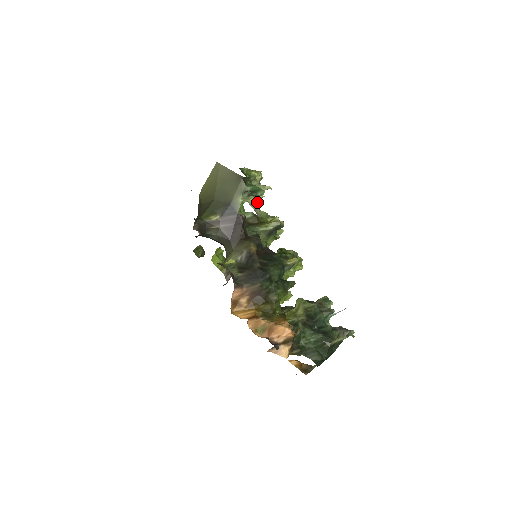
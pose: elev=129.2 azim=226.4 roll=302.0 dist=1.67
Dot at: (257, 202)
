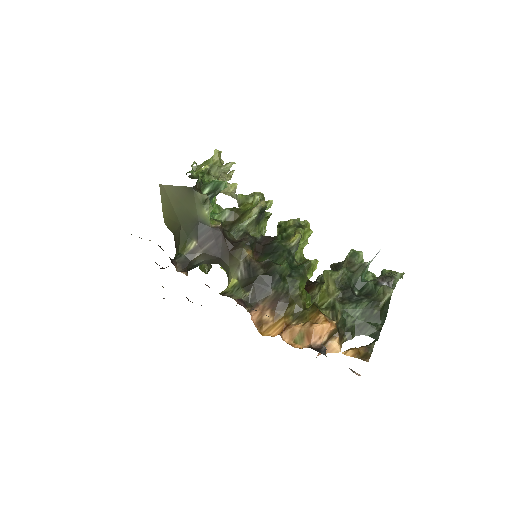
Dot at: (229, 187)
